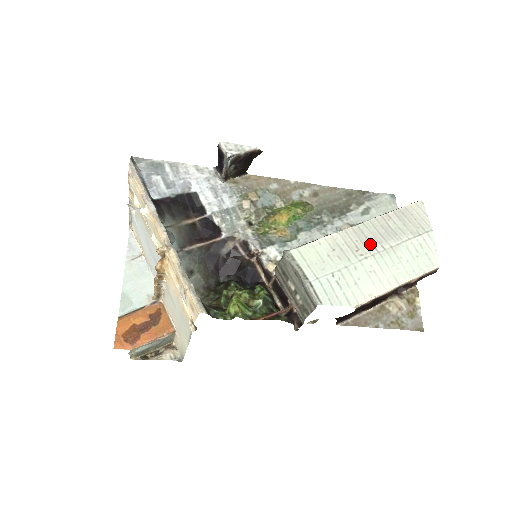
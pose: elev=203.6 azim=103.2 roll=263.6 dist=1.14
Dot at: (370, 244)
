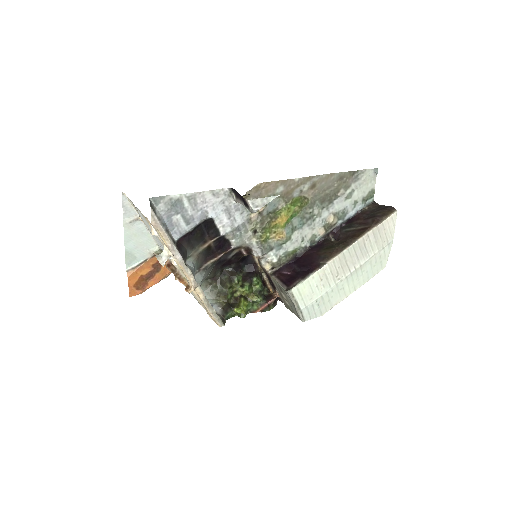
Dot at: (347, 267)
